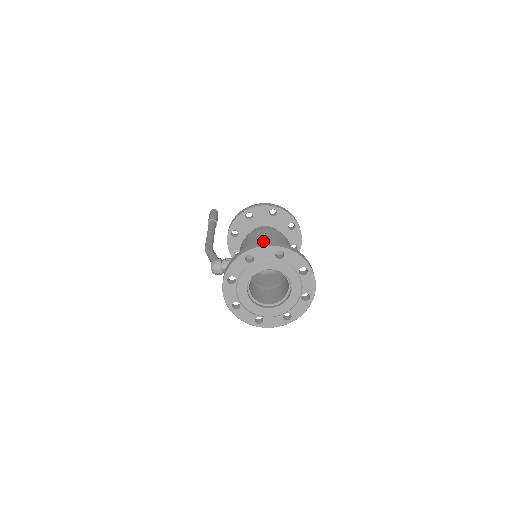
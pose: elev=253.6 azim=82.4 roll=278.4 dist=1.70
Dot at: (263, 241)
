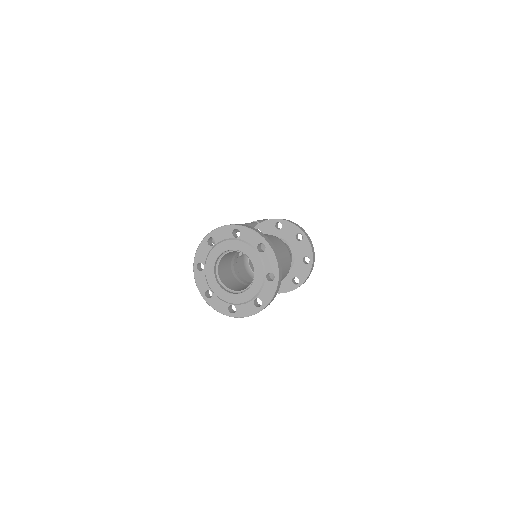
Dot at: occluded
